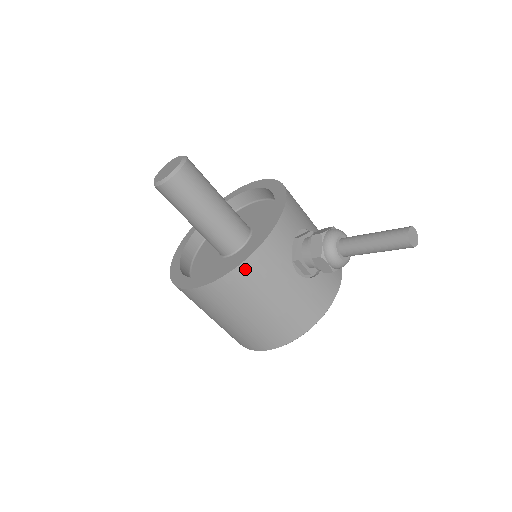
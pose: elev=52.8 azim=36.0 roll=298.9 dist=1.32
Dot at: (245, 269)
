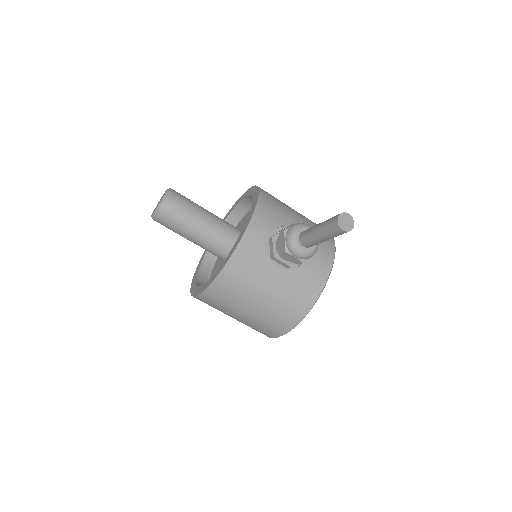
Dot at: (227, 274)
